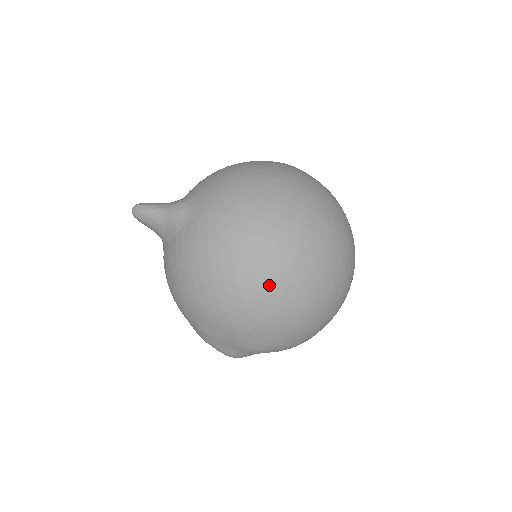
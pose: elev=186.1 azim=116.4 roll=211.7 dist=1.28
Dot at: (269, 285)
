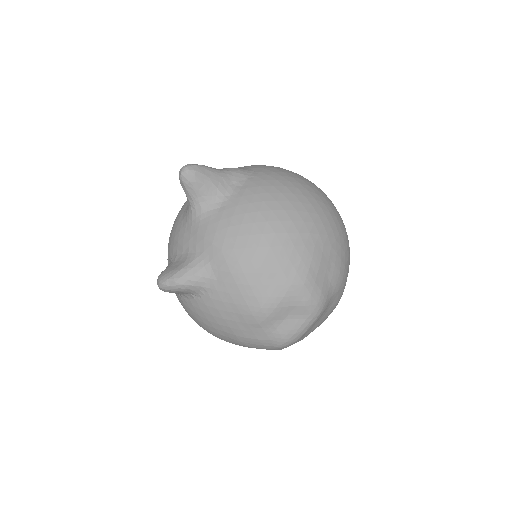
Dot at: occluded
